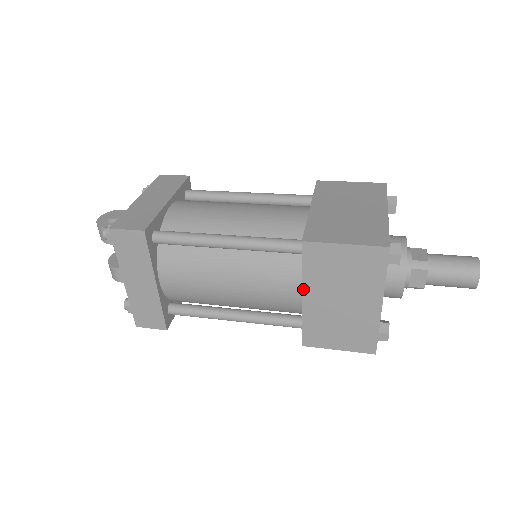
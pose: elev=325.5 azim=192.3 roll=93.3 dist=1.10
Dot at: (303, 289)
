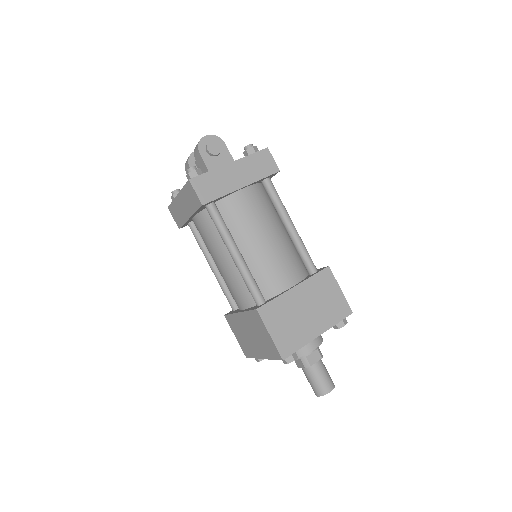
Dot at: (242, 313)
